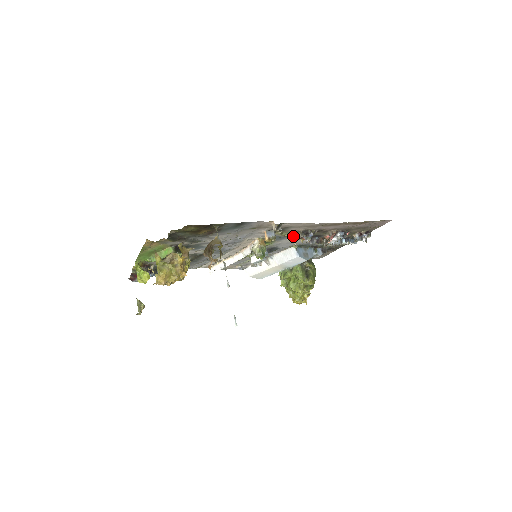
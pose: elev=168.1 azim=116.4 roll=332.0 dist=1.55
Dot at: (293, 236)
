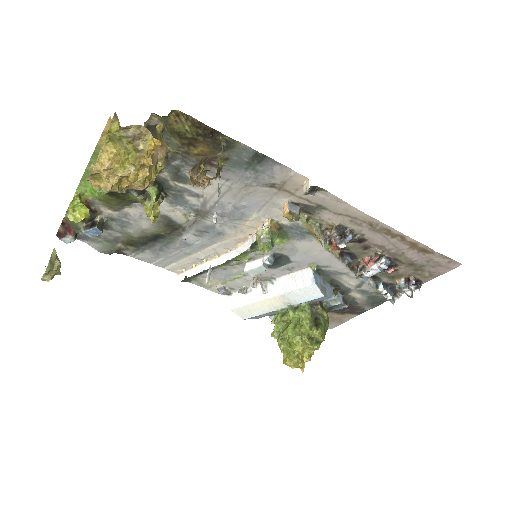
Dot at: (322, 232)
